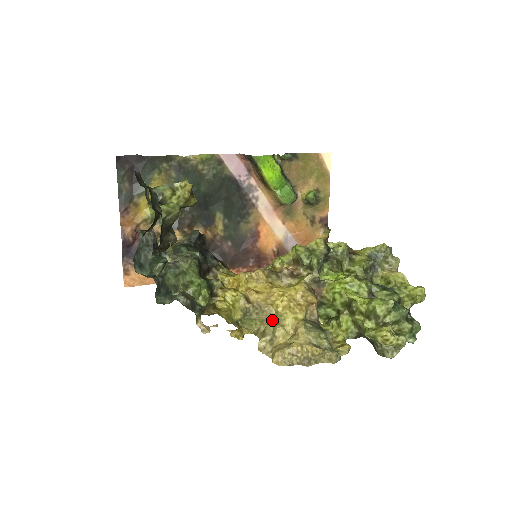
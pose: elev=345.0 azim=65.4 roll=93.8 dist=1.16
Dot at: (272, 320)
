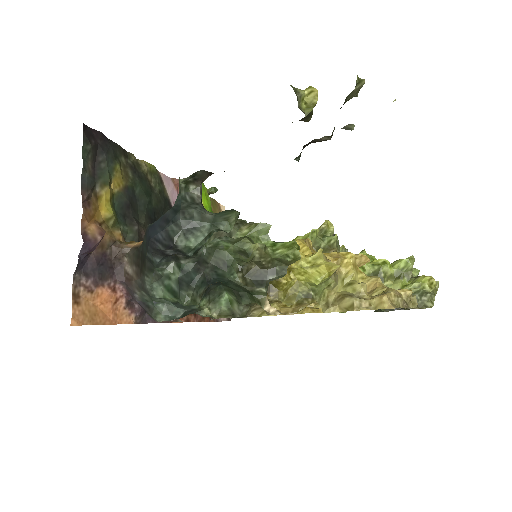
Dot at: (341, 286)
